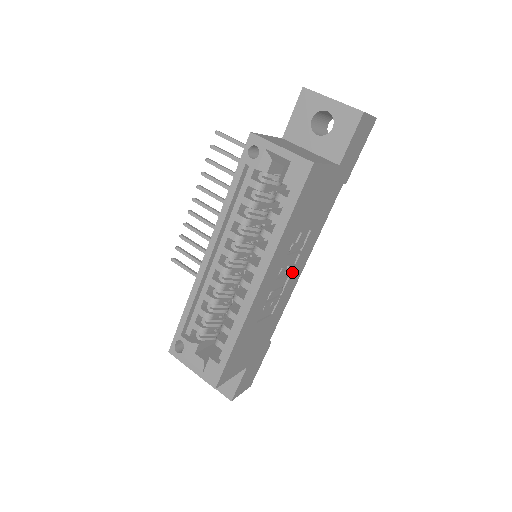
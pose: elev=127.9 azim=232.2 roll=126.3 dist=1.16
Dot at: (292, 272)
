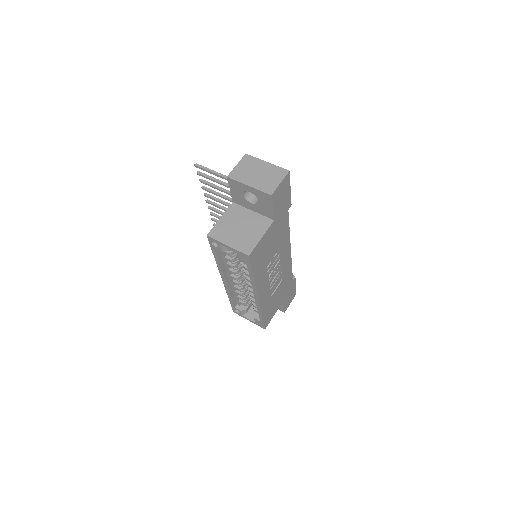
Dot at: (281, 263)
